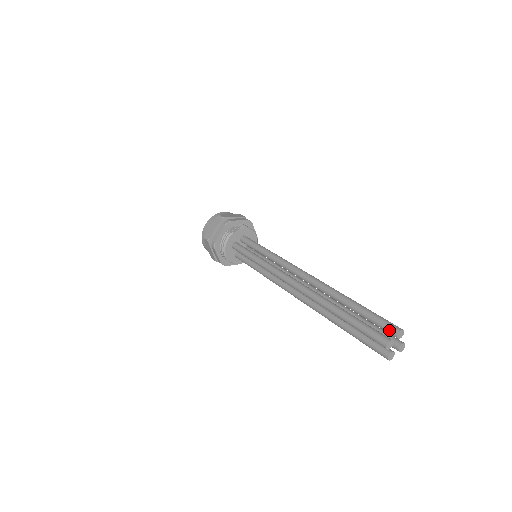
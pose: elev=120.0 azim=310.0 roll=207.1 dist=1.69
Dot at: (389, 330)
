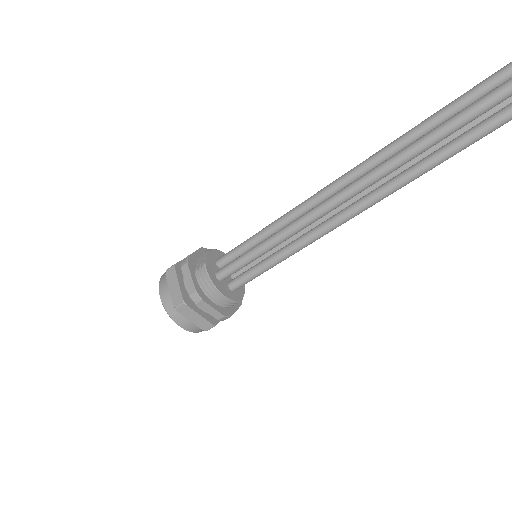
Dot at: (501, 77)
